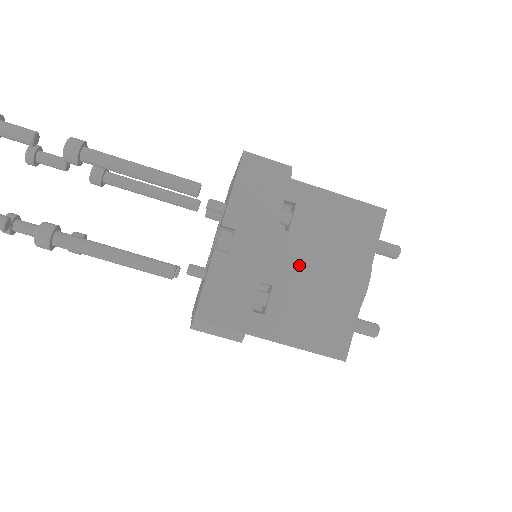
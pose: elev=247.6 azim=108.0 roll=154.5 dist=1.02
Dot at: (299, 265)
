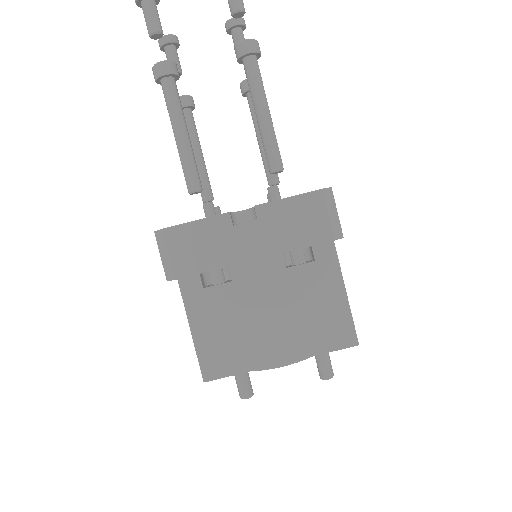
Dot at: (263, 294)
